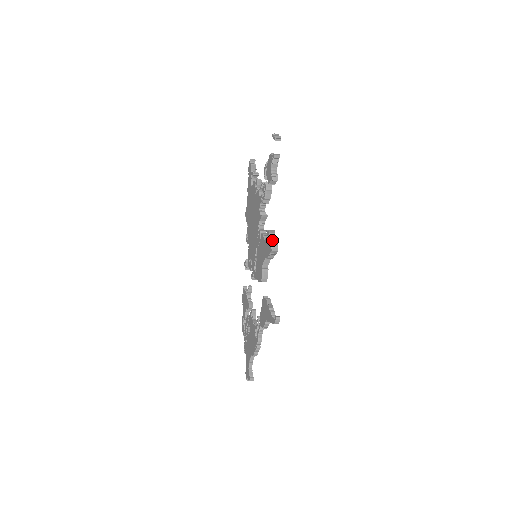
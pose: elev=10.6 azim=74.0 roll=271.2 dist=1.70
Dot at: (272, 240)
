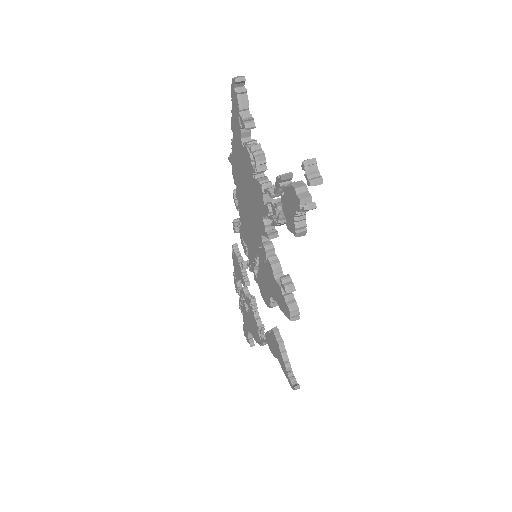
Dot at: (290, 298)
